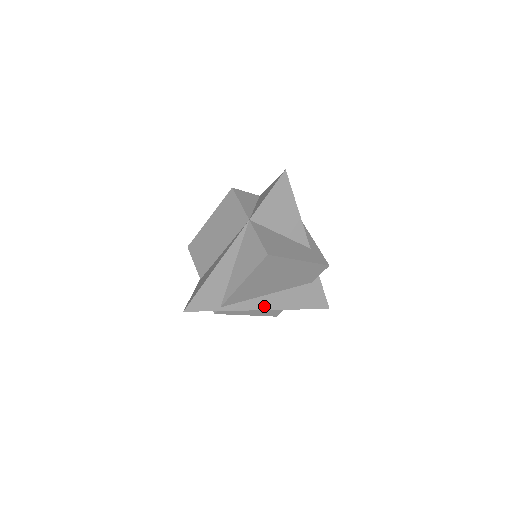
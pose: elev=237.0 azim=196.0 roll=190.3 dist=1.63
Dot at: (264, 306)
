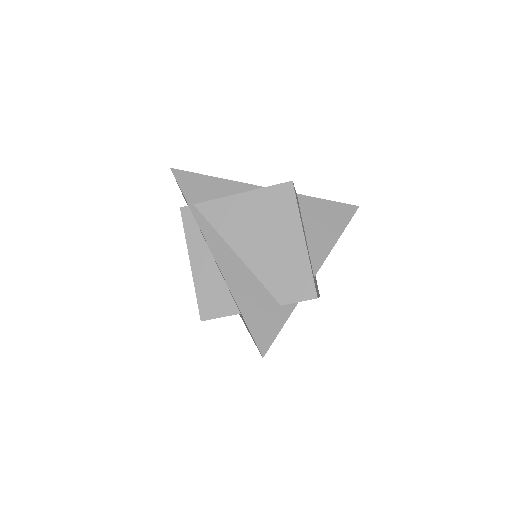
Dot at: (219, 256)
